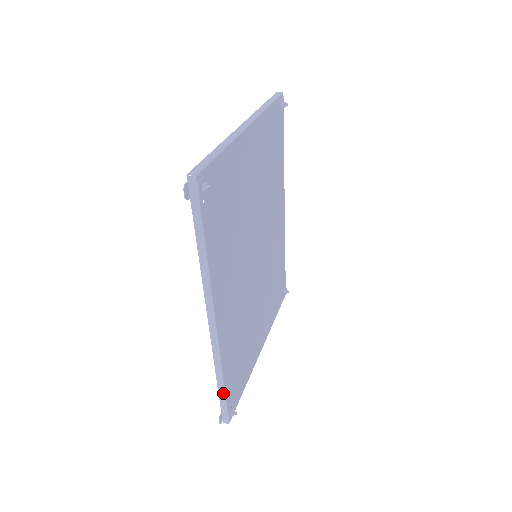
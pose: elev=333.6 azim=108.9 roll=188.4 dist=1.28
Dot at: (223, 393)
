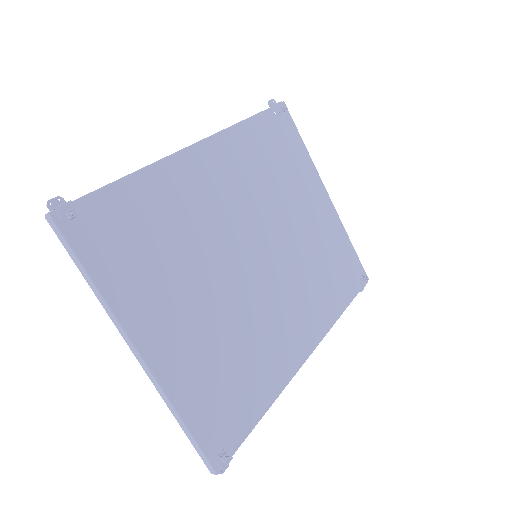
Dot at: (109, 184)
